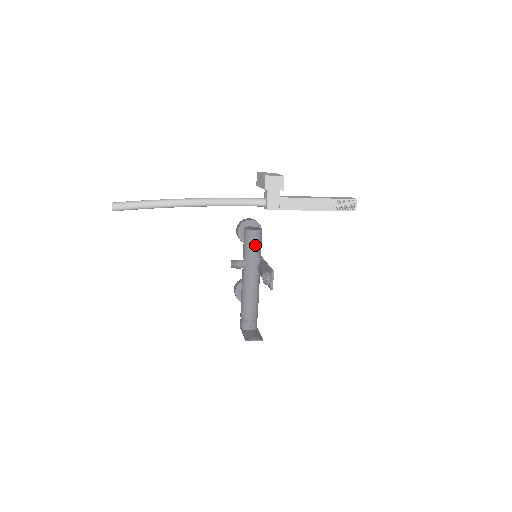
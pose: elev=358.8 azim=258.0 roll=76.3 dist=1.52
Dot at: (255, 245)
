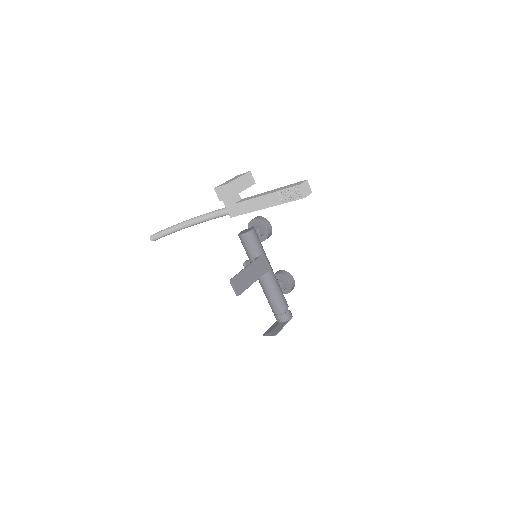
Dot at: (247, 247)
